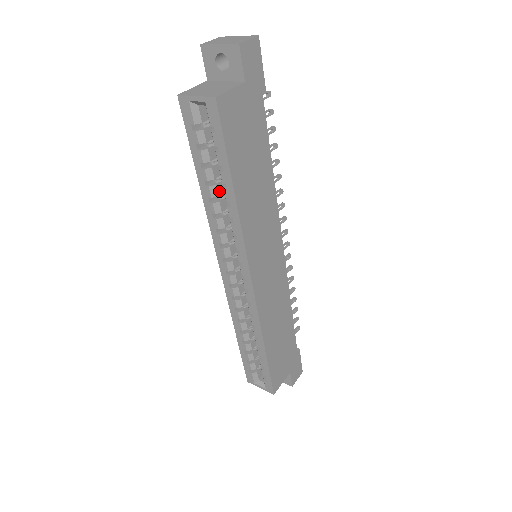
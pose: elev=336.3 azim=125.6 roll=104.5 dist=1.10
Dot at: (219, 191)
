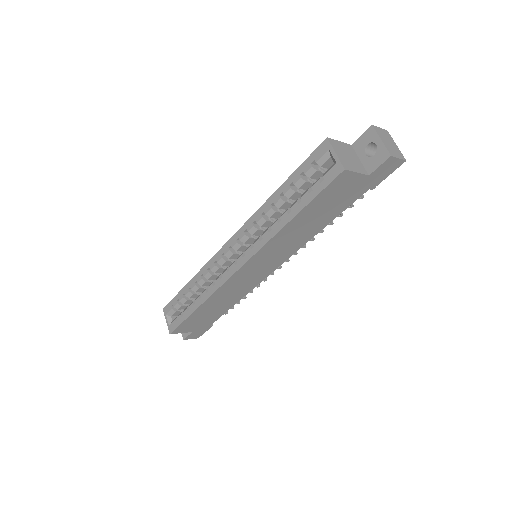
Dot at: (283, 206)
